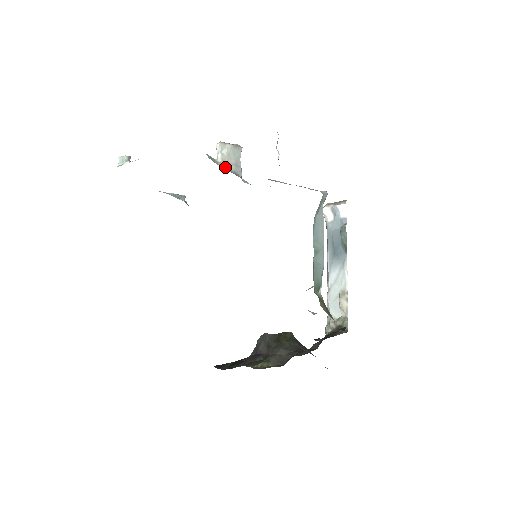
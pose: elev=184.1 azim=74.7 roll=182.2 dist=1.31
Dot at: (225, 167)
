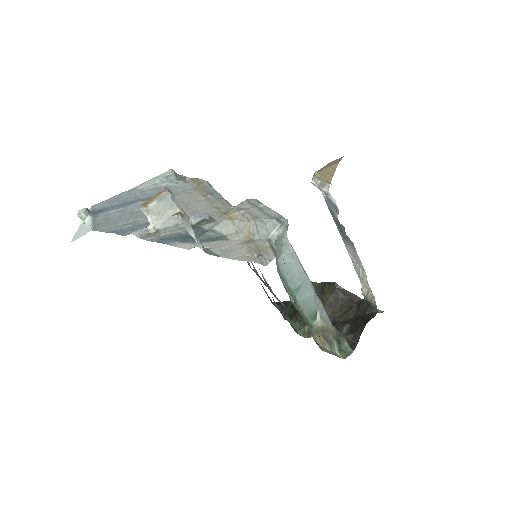
Dot at: (162, 230)
